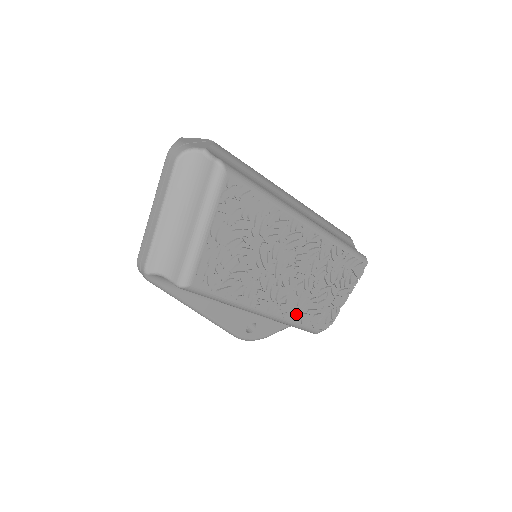
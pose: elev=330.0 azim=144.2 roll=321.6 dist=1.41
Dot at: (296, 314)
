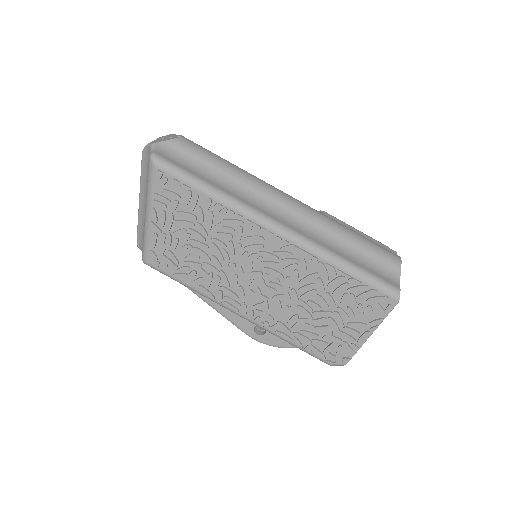
Dot at: (282, 329)
